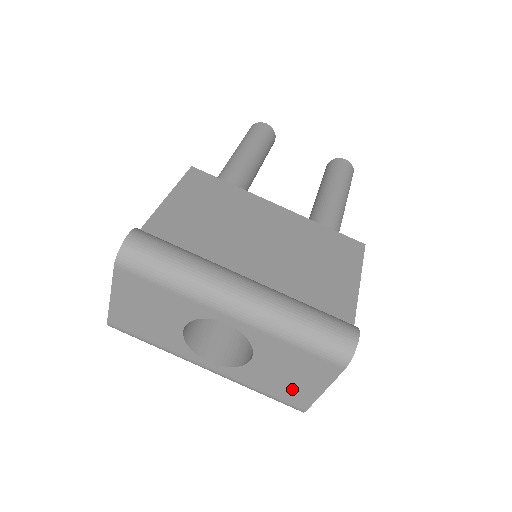
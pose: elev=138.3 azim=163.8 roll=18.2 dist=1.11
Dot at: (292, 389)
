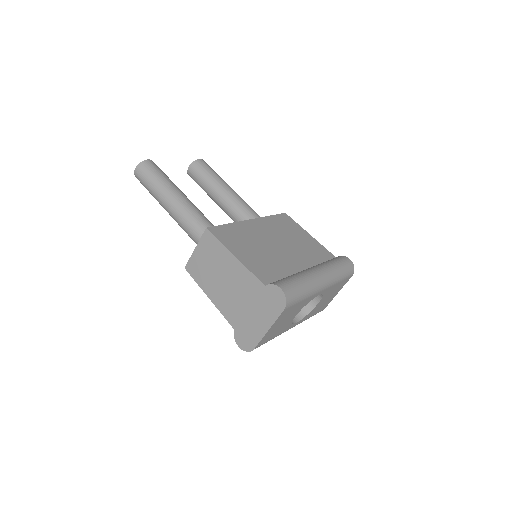
Dot at: (326, 303)
